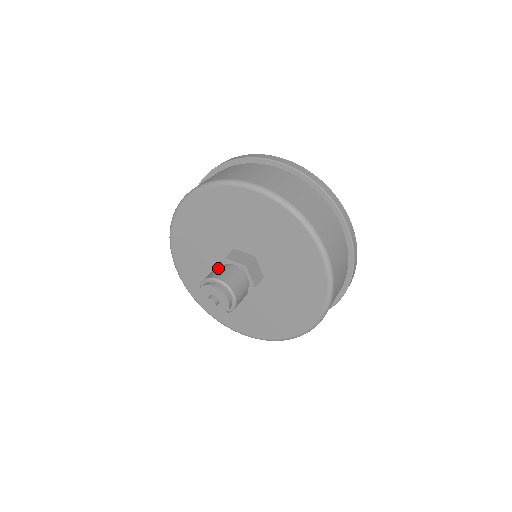
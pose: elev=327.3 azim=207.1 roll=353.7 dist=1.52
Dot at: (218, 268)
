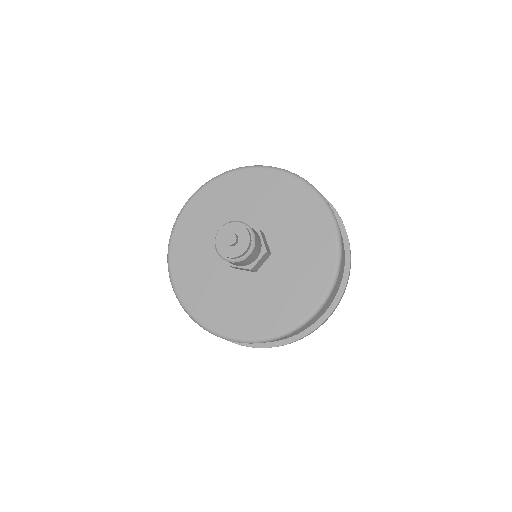
Dot at: occluded
